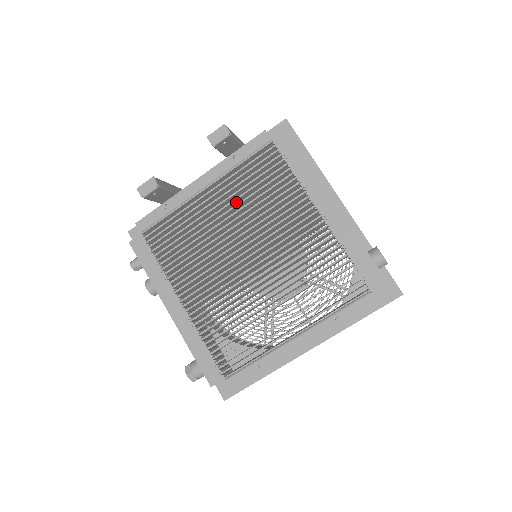
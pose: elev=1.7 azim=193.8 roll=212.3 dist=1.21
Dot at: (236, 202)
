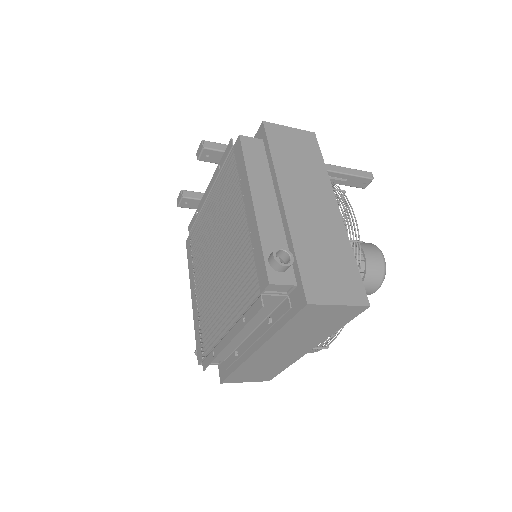
Dot at: occluded
